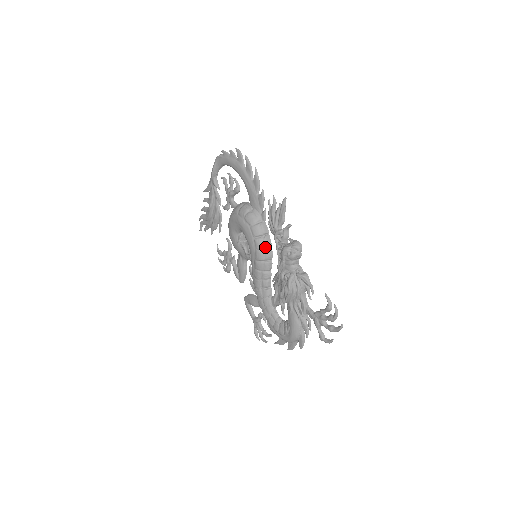
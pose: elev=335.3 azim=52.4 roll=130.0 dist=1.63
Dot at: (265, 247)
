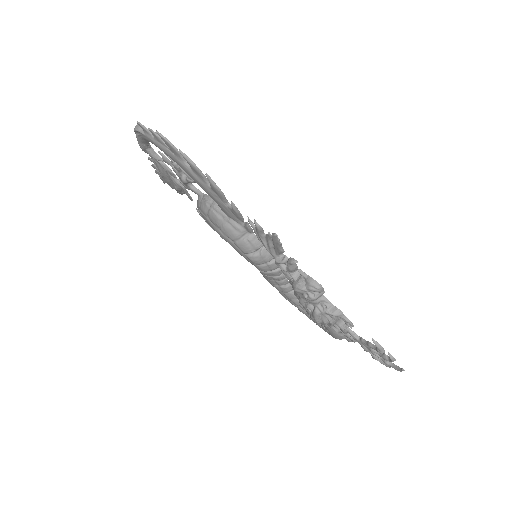
Dot at: (265, 262)
